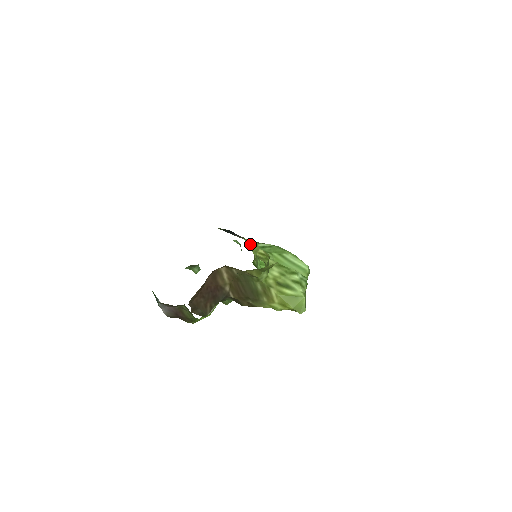
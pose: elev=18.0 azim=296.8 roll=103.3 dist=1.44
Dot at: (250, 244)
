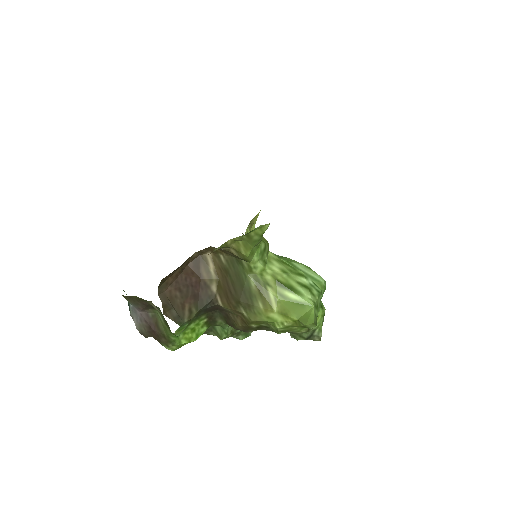
Dot at: occluded
